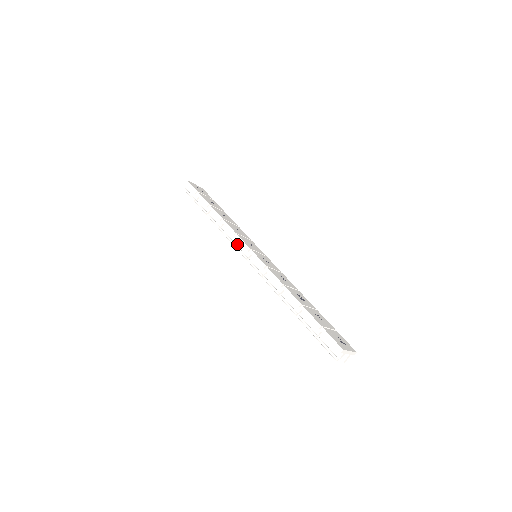
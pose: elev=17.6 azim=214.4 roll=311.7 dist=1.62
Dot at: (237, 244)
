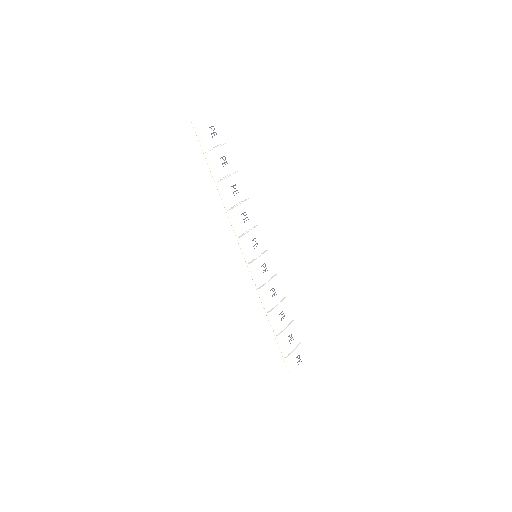
Dot at: occluded
